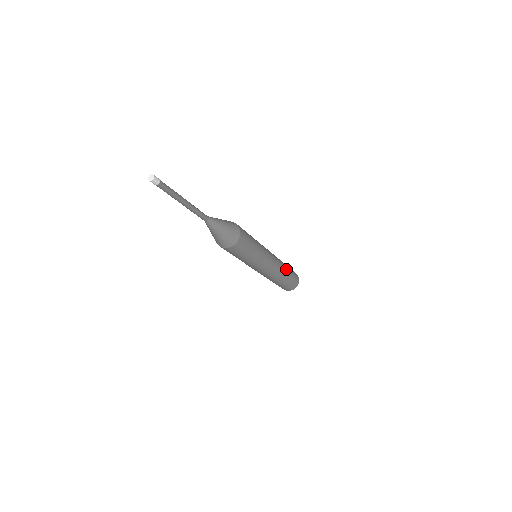
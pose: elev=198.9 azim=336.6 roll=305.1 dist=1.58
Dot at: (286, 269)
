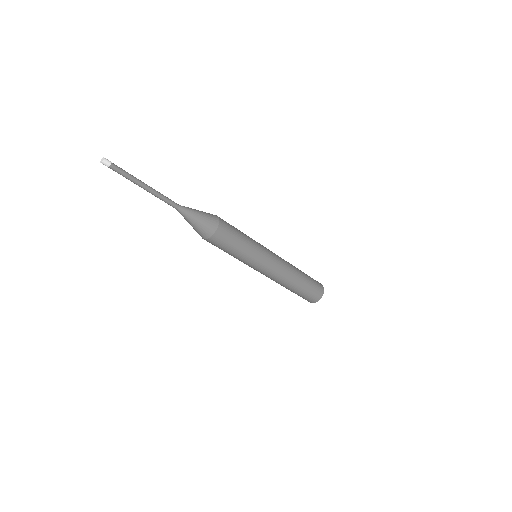
Dot at: (299, 279)
